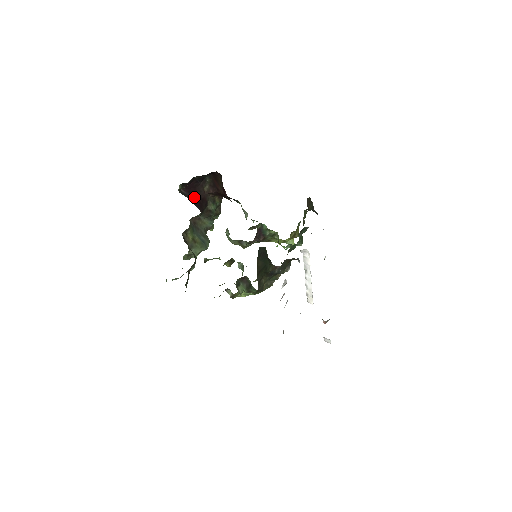
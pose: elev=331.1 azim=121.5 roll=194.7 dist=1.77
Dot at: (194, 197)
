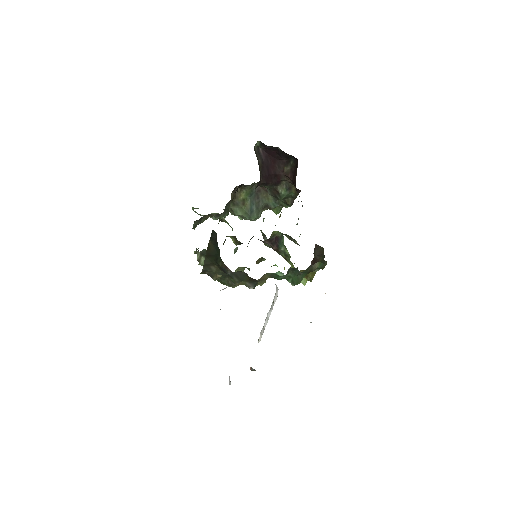
Dot at: (268, 165)
